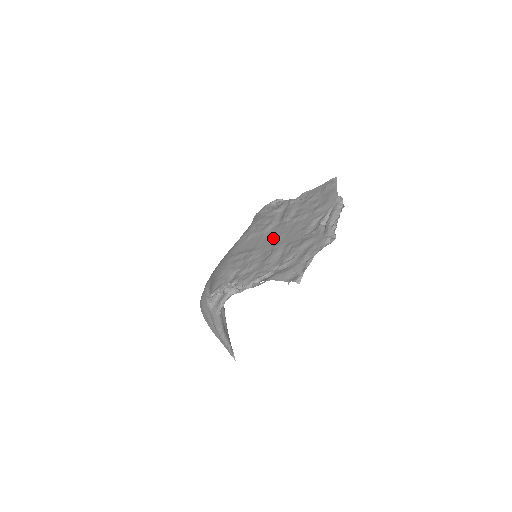
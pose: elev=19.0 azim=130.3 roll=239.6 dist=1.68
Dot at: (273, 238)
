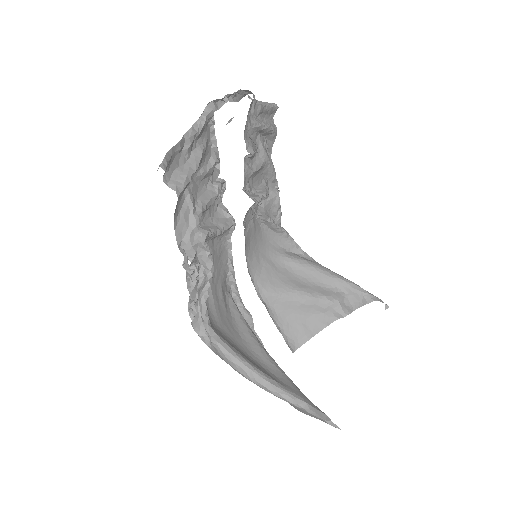
Dot at: occluded
